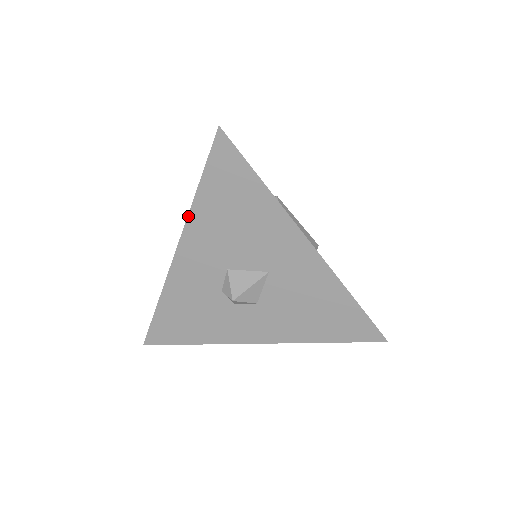
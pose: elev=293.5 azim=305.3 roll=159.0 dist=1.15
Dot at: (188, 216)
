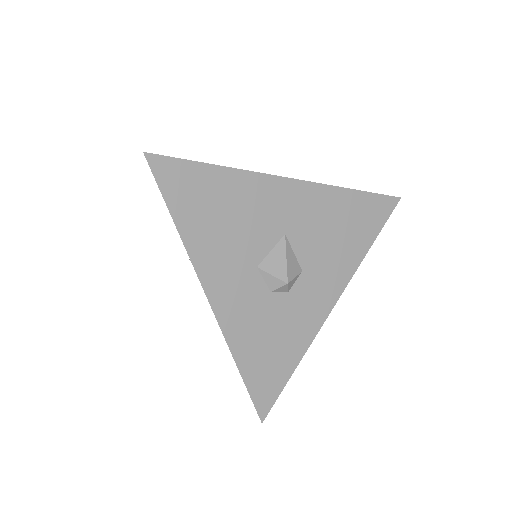
Dot at: (188, 255)
